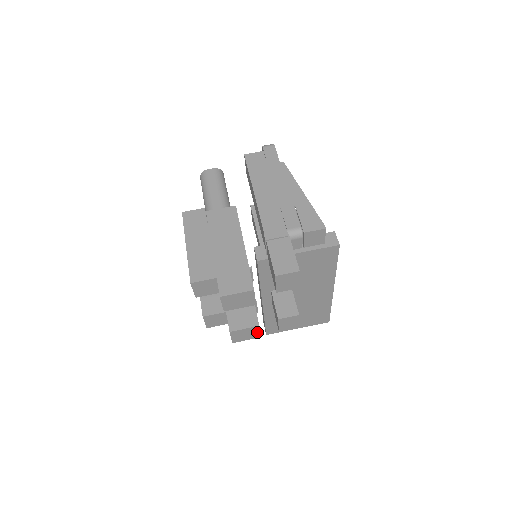
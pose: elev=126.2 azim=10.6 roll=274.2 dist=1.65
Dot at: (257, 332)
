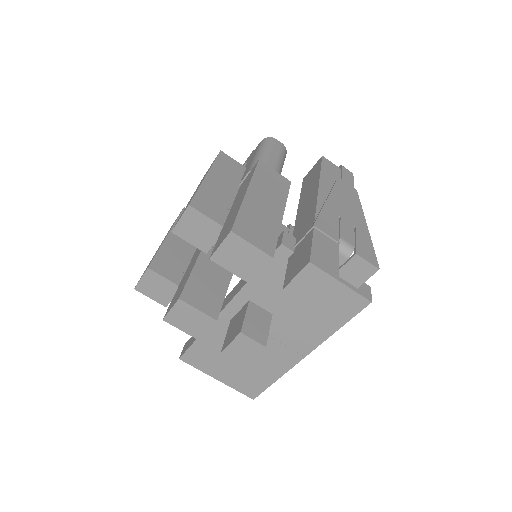
Dot at: (204, 328)
